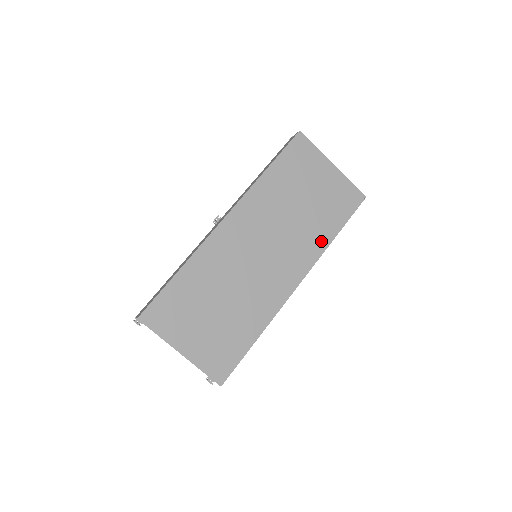
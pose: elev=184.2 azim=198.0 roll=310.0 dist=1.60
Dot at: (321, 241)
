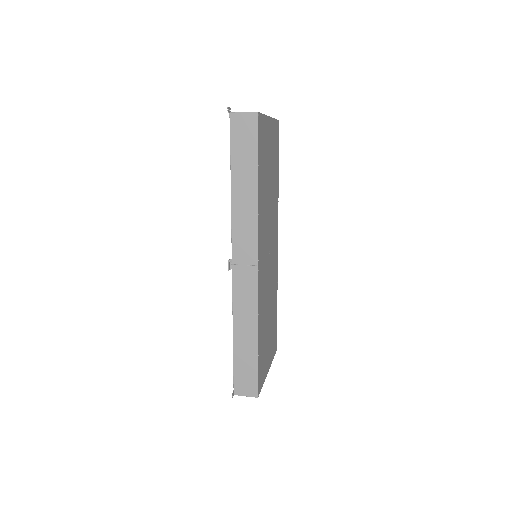
Dot at: (277, 195)
